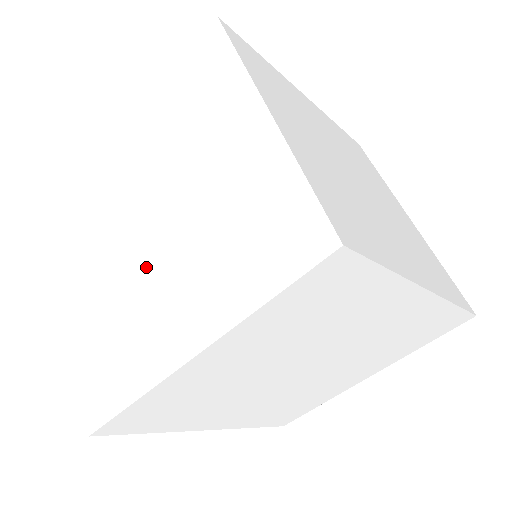
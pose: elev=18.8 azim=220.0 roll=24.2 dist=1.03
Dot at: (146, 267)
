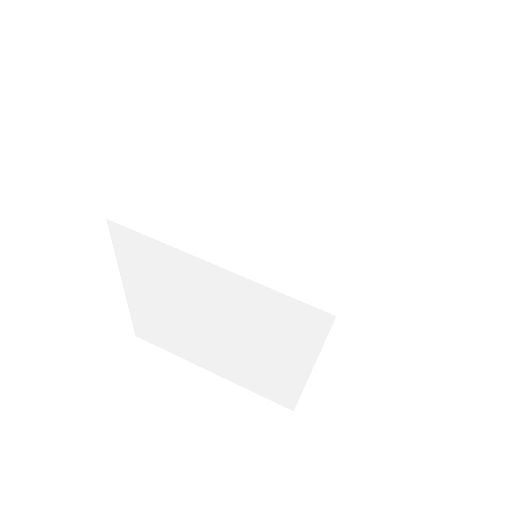
Dot at: (235, 199)
